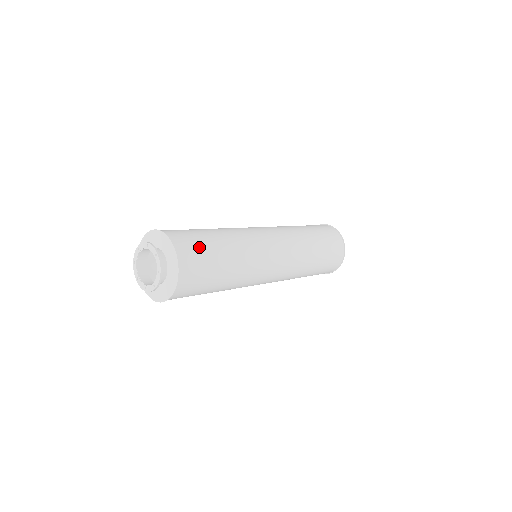
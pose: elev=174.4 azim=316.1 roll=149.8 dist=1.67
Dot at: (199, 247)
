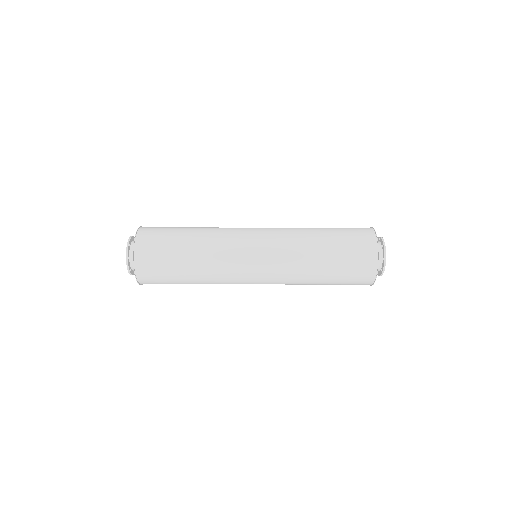
Dot at: (160, 240)
